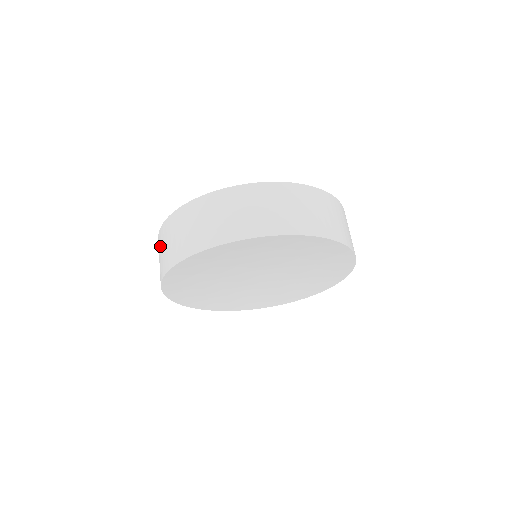
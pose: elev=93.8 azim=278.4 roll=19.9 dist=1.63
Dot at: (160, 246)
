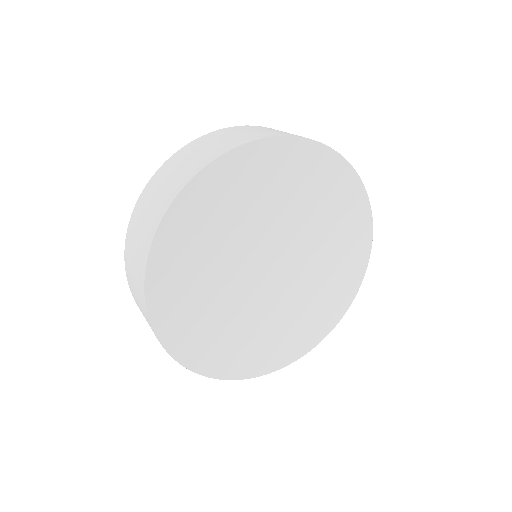
Dot at: (132, 289)
